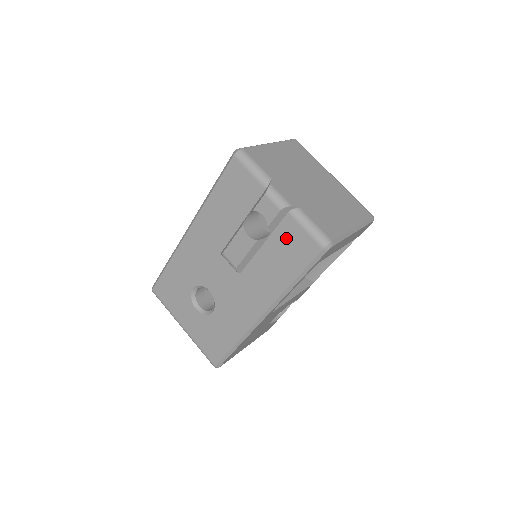
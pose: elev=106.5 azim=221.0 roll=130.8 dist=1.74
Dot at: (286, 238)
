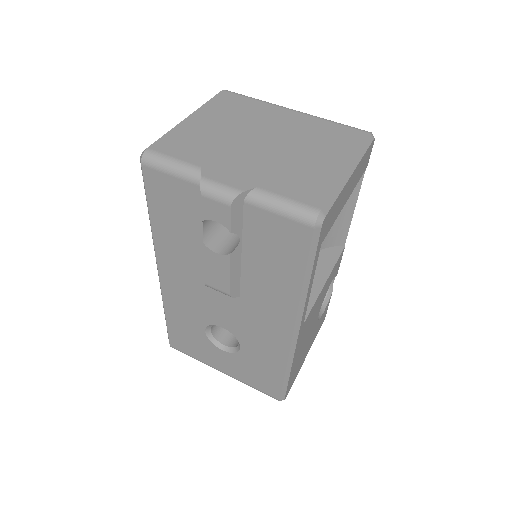
Dot at: (262, 234)
